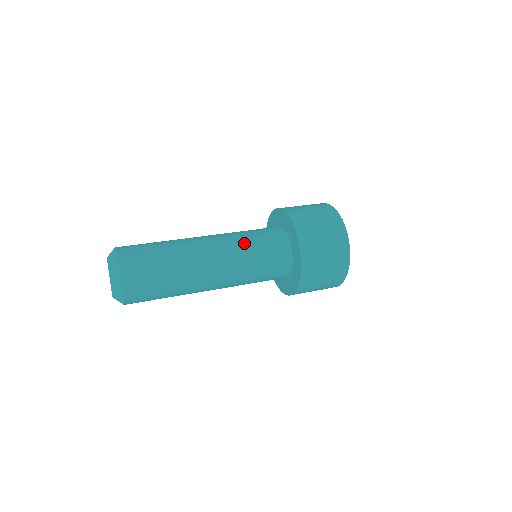
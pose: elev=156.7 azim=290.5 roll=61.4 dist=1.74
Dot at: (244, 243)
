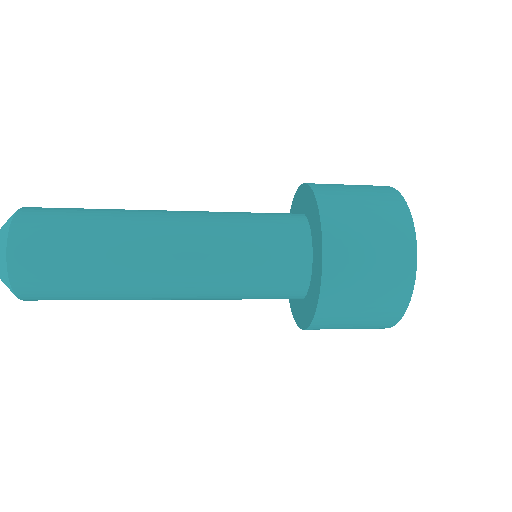
Dot at: (230, 217)
